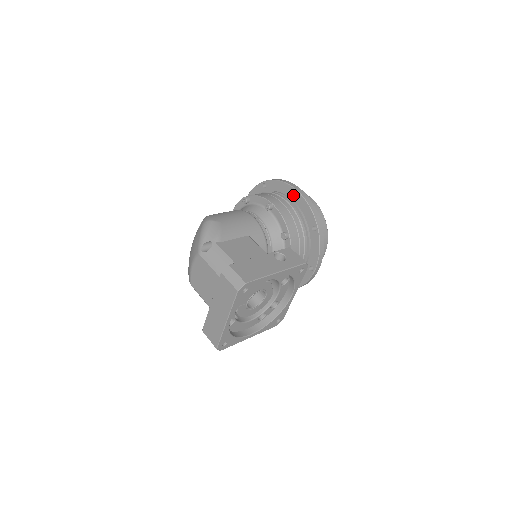
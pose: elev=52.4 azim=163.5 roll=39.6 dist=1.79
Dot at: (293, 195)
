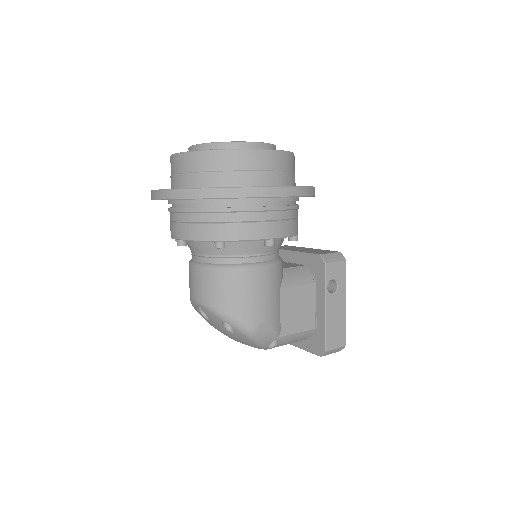
Dot at: occluded
